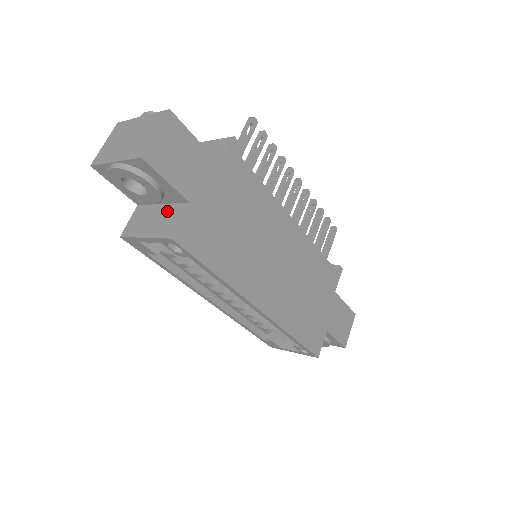
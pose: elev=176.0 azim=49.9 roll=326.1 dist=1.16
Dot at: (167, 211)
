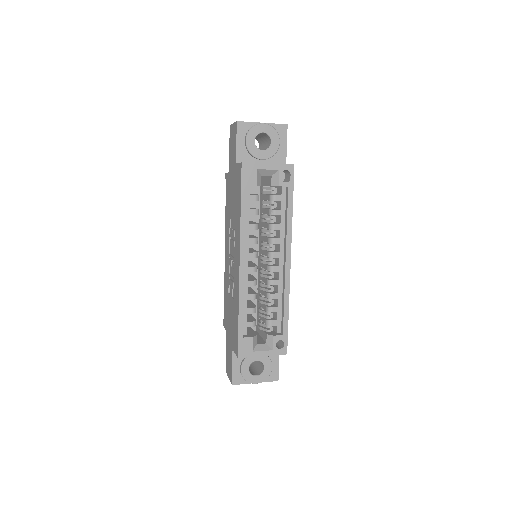
Dot at: occluded
